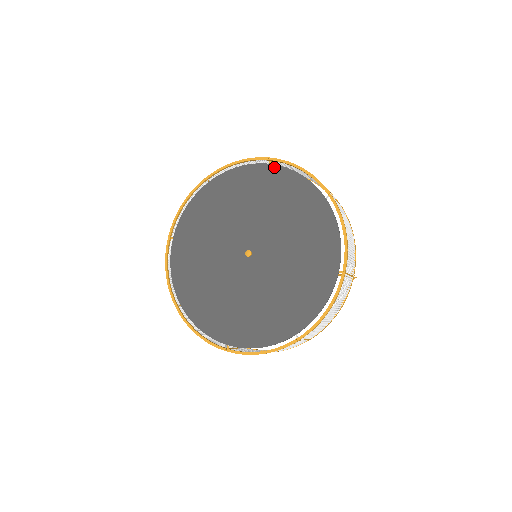
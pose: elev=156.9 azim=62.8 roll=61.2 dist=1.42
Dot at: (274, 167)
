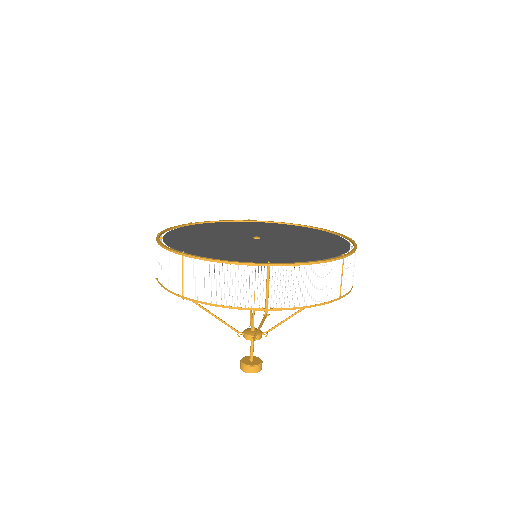
Dot at: (255, 222)
